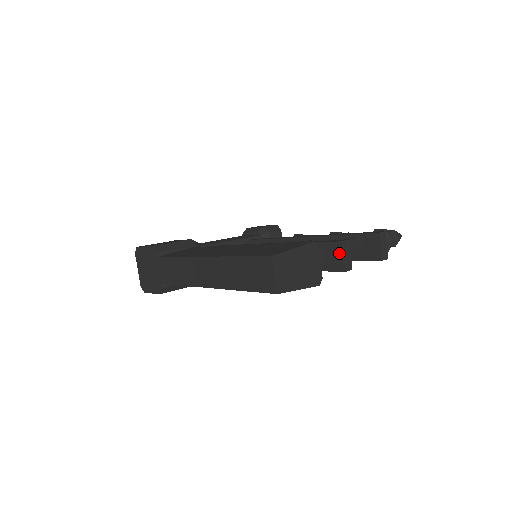
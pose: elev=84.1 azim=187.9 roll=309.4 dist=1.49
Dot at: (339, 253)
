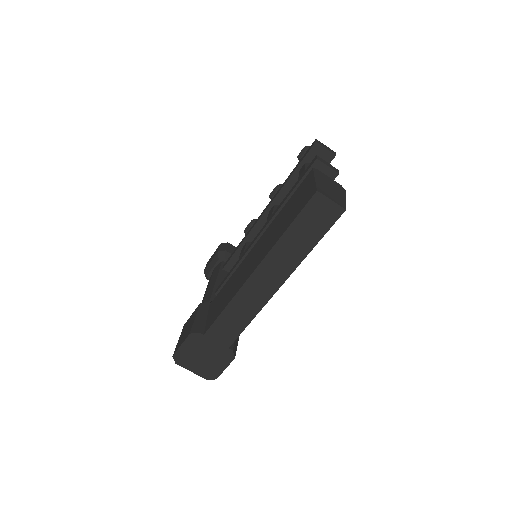
Dot at: (322, 168)
